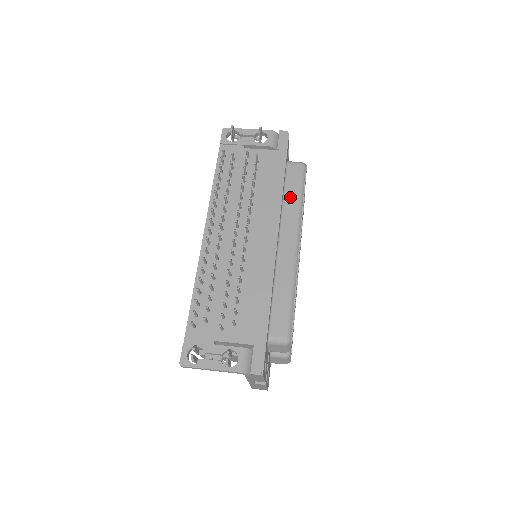
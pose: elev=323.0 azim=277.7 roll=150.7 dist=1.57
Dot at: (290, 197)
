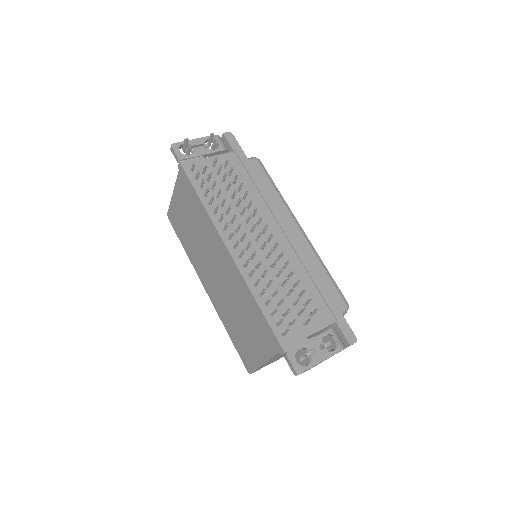
Dot at: (268, 190)
